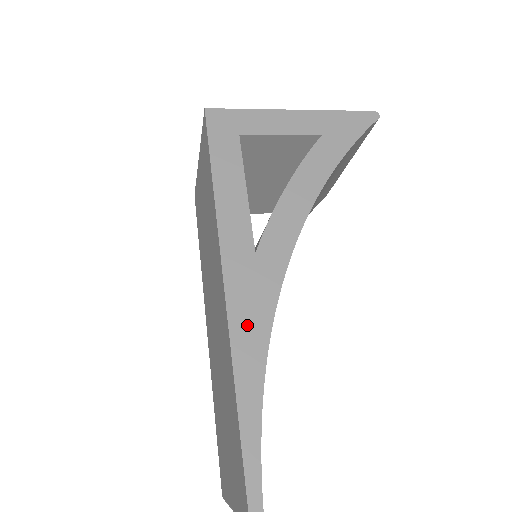
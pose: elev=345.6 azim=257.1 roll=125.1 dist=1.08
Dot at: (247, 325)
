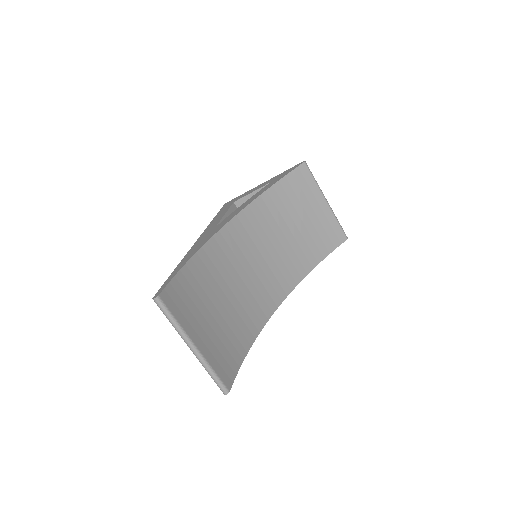
Dot at: (197, 246)
